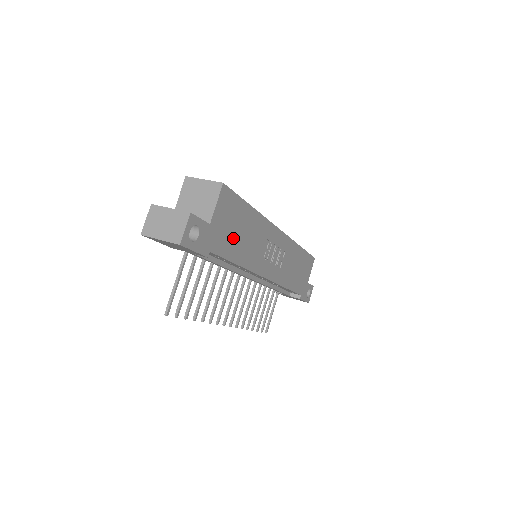
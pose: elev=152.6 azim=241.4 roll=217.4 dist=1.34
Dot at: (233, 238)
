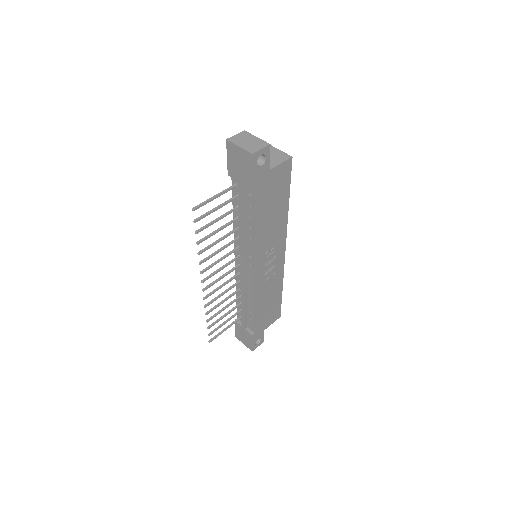
Dot at: (268, 203)
